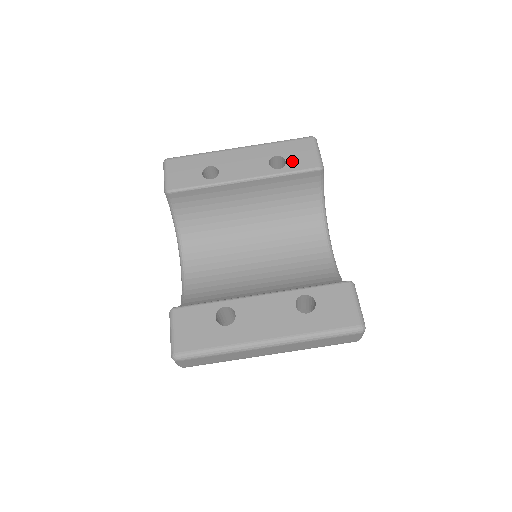
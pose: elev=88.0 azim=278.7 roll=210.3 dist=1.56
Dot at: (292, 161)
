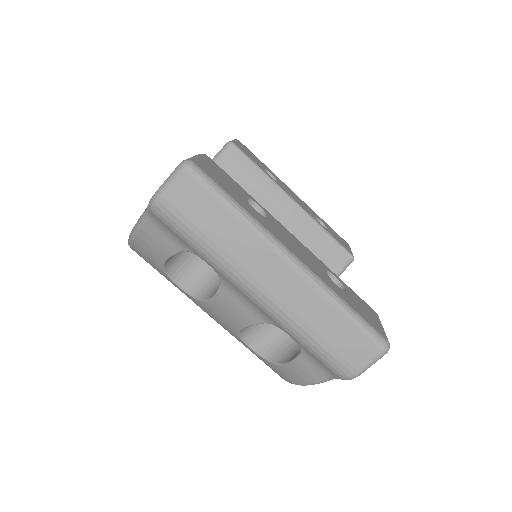
Dot at: (333, 234)
